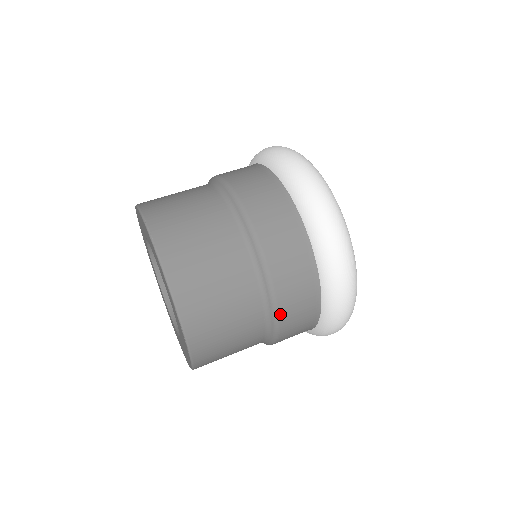
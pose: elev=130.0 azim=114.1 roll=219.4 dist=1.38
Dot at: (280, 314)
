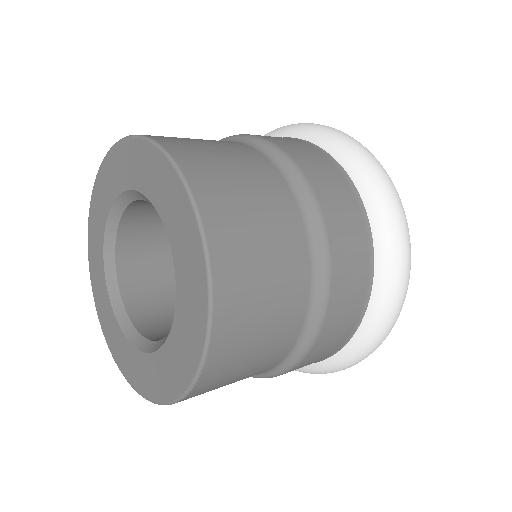
Dot at: (261, 137)
